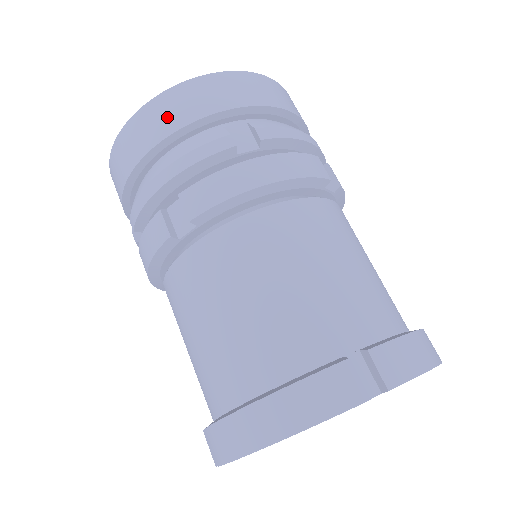
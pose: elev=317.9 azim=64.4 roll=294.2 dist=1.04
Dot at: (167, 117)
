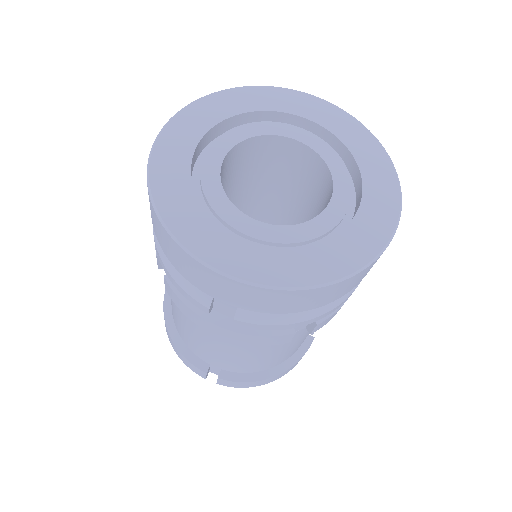
Dot at: (171, 253)
